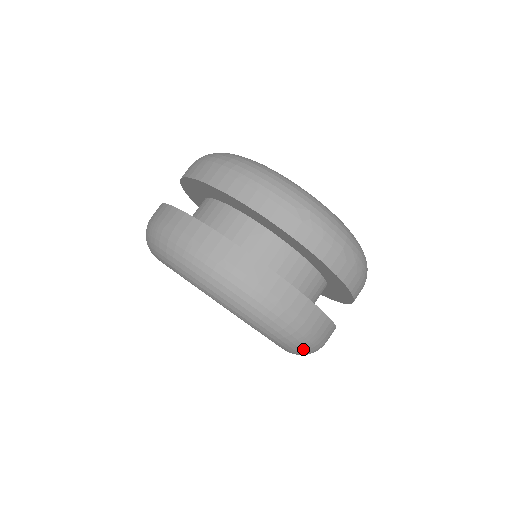
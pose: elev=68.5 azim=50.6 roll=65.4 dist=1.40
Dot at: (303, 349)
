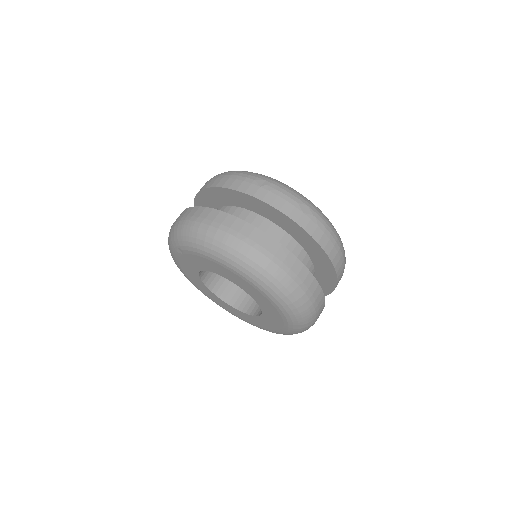
Dot at: (284, 292)
